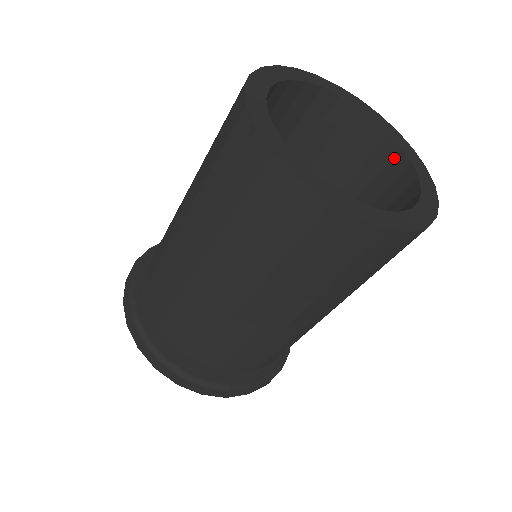
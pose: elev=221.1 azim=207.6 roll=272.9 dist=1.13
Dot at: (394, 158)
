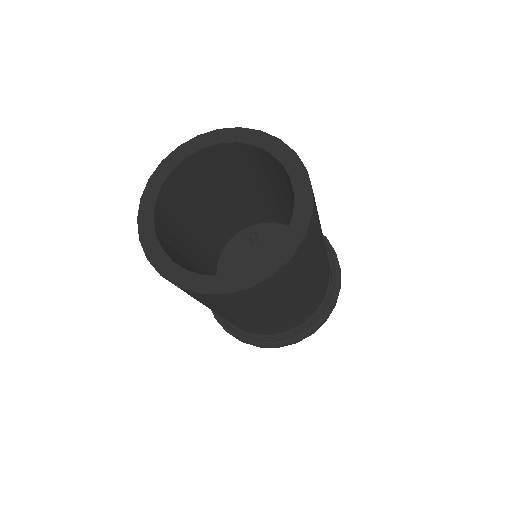
Dot at: occluded
